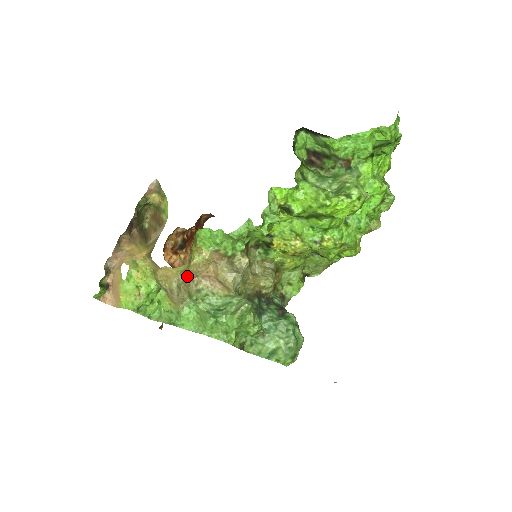
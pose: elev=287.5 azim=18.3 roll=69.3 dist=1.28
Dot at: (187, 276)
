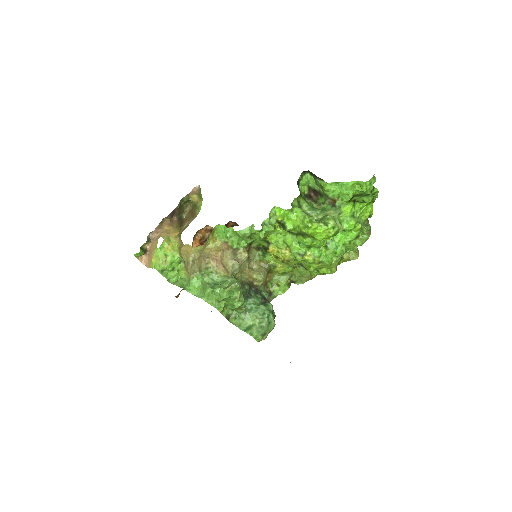
Dot at: (201, 255)
